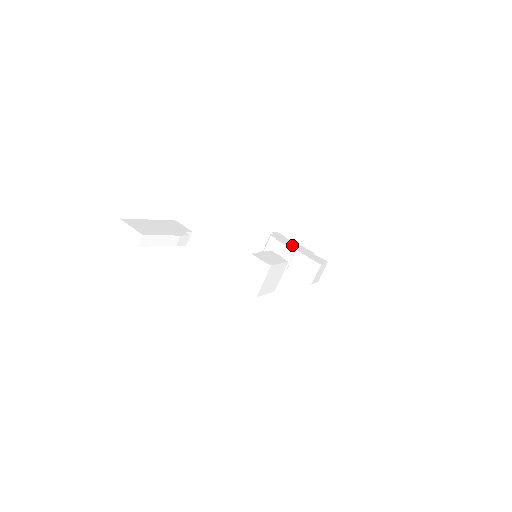
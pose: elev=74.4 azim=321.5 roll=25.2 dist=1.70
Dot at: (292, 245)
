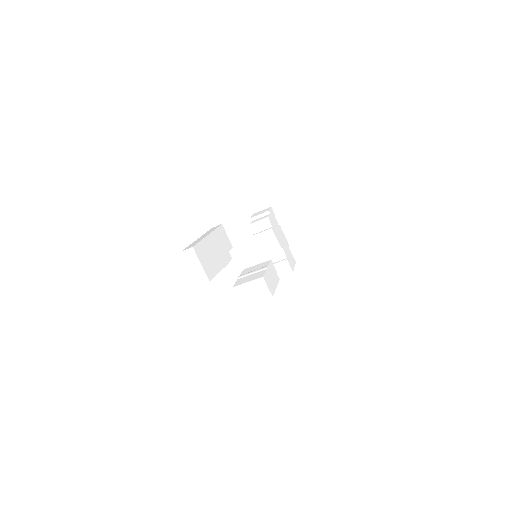
Dot at: (280, 236)
